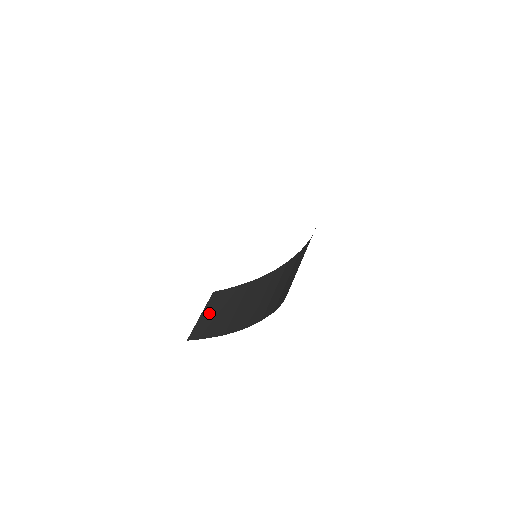
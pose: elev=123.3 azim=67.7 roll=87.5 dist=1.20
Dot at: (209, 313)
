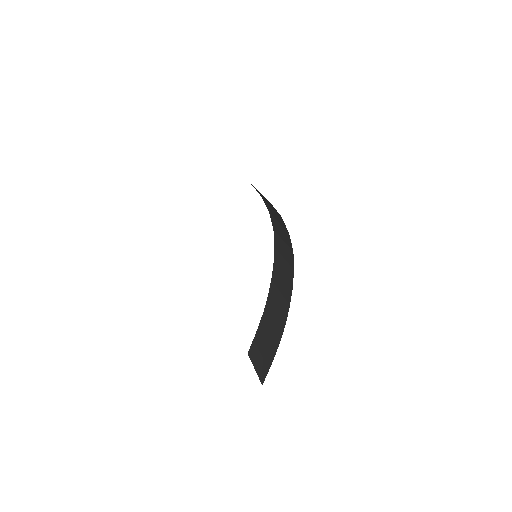
Dot at: (258, 358)
